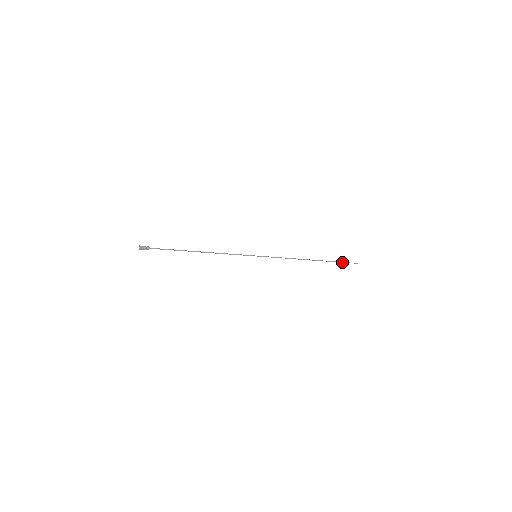
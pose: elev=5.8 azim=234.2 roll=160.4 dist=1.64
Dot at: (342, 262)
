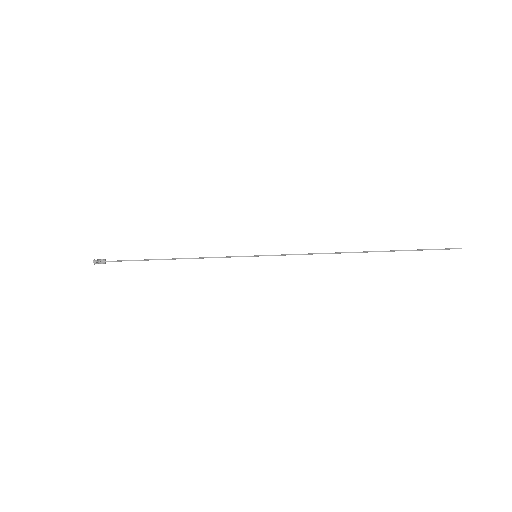
Dot at: (425, 249)
